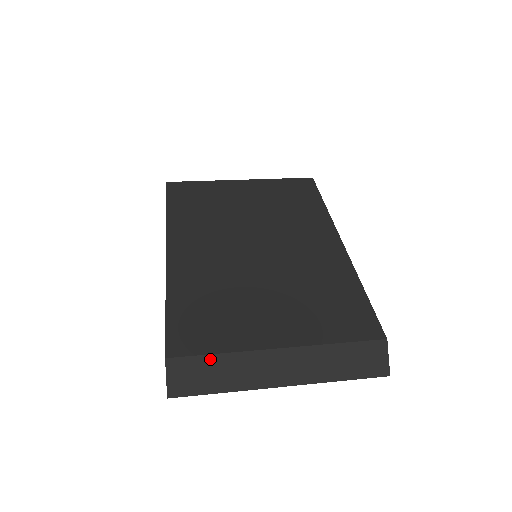
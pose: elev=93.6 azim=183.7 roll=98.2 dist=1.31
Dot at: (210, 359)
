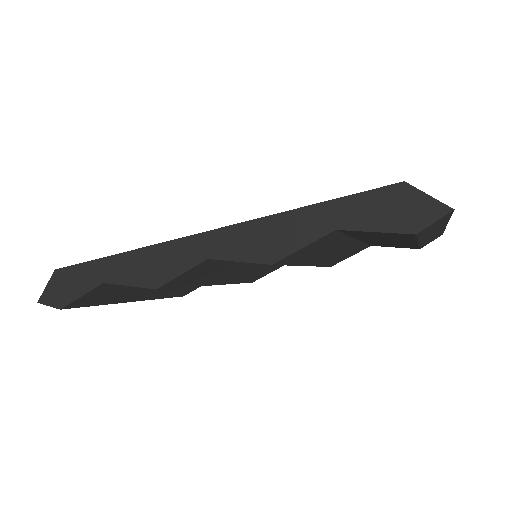
Dot at: occluded
